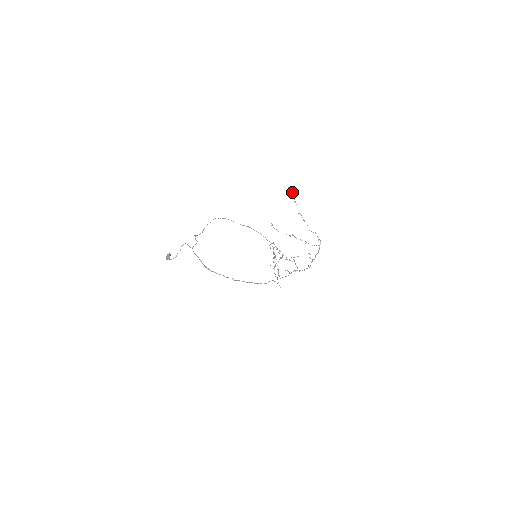
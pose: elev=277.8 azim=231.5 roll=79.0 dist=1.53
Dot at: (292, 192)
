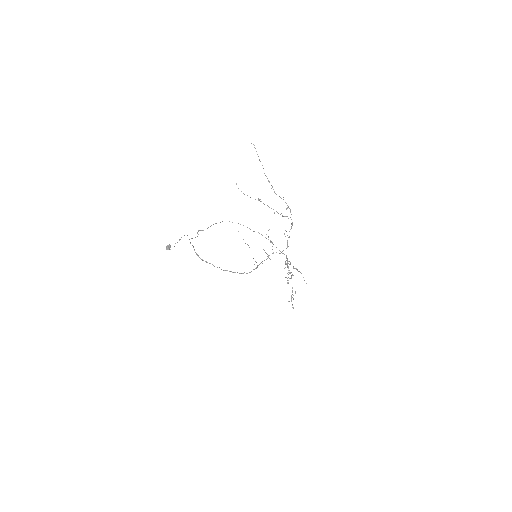
Dot at: (255, 148)
